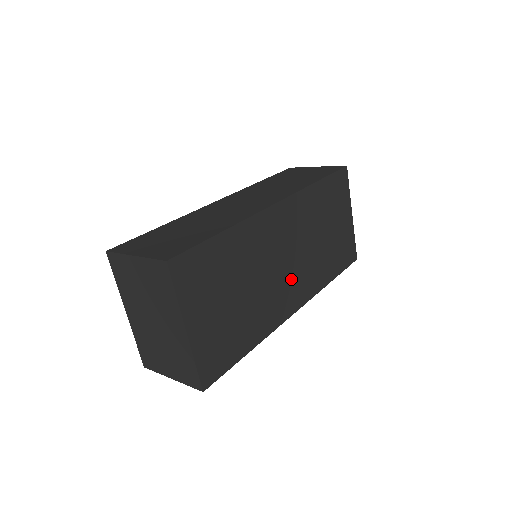
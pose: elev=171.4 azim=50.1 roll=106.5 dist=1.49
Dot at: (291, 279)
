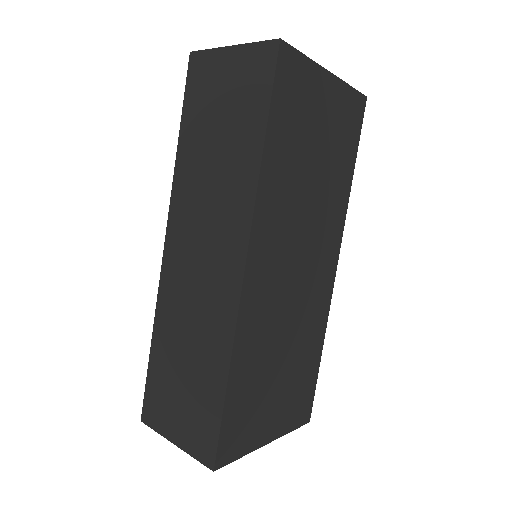
Dot at: (313, 264)
